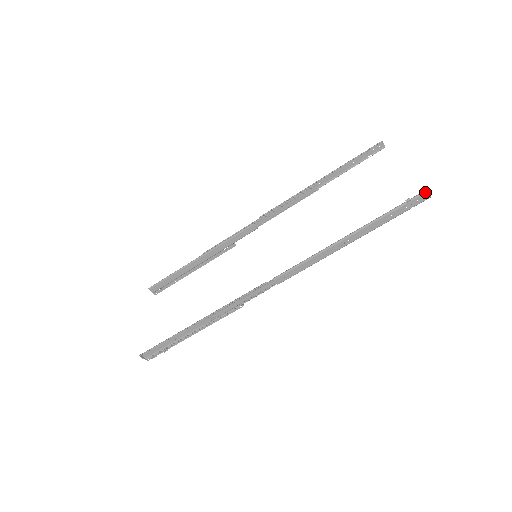
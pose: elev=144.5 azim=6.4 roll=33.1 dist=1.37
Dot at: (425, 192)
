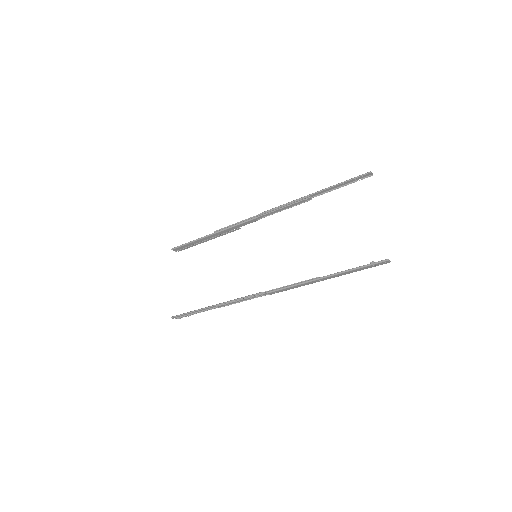
Dot at: (386, 261)
